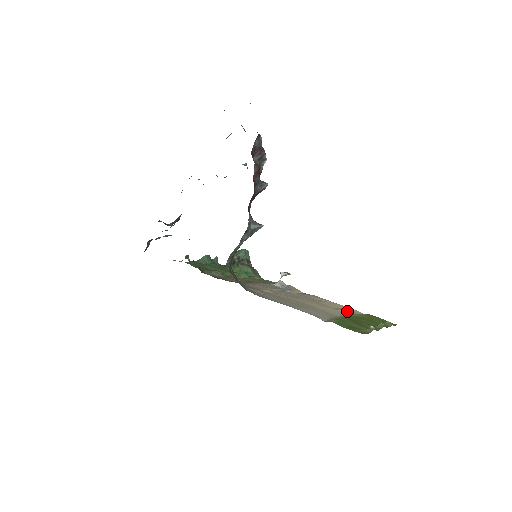
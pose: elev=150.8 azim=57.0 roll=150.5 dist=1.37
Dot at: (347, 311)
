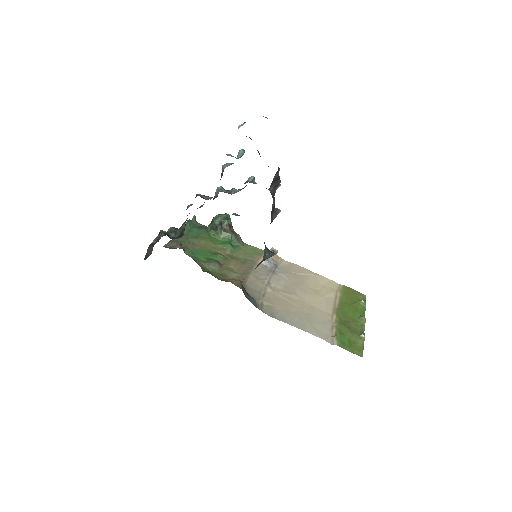
Dot at: (330, 293)
